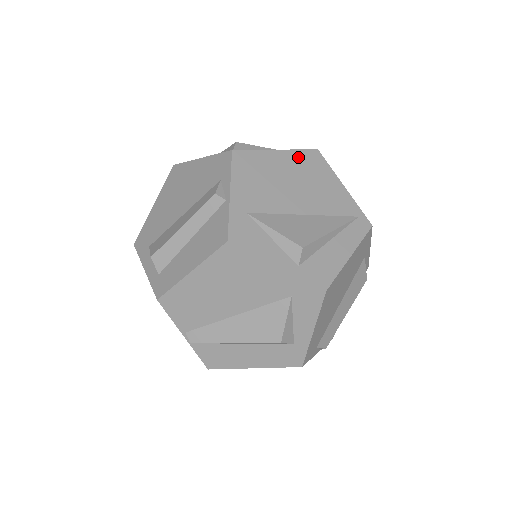
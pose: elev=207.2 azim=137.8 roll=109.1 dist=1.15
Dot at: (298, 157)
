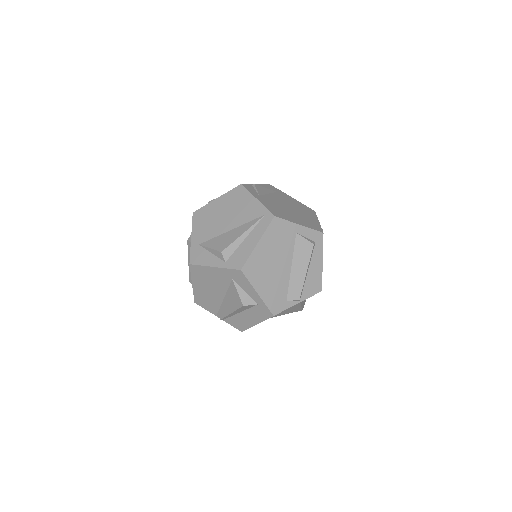
Dot at: (229, 196)
